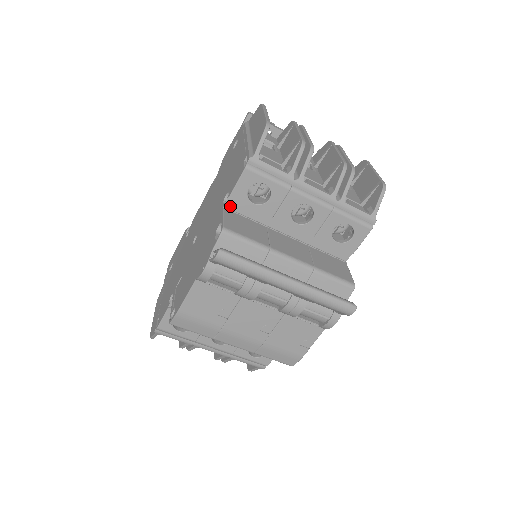
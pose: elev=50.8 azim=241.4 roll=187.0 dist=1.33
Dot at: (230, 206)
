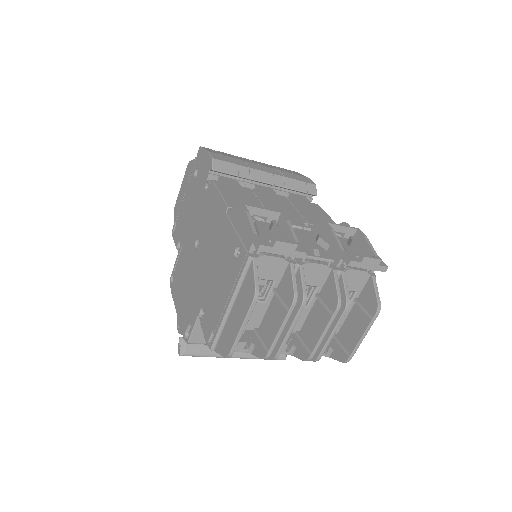
Dot at: occluded
